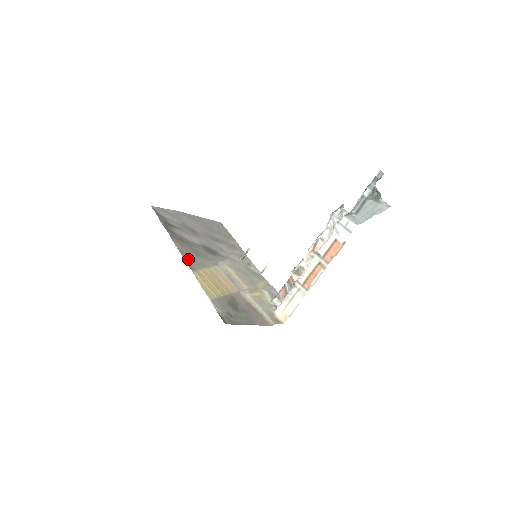
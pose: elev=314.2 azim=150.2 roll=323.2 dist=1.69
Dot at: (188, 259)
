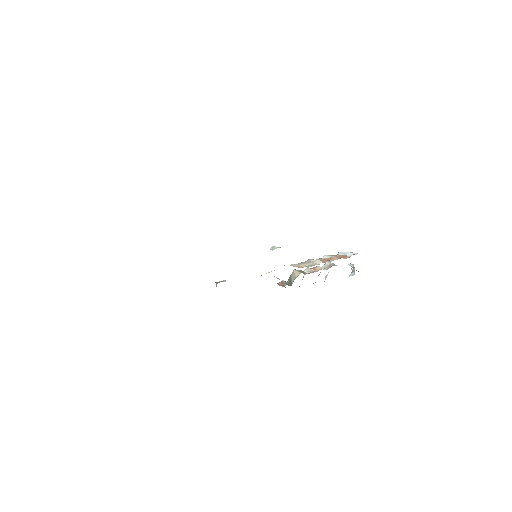
Dot at: occluded
